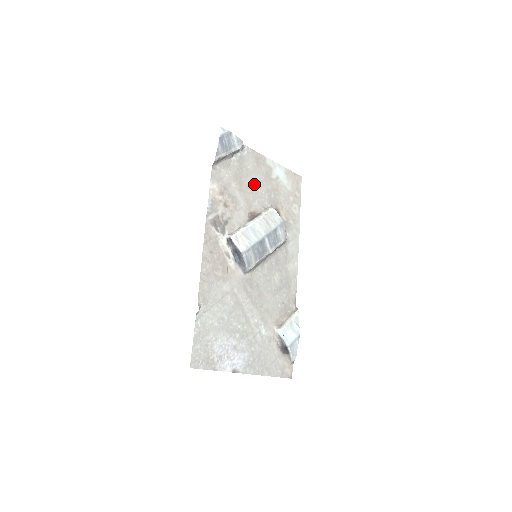
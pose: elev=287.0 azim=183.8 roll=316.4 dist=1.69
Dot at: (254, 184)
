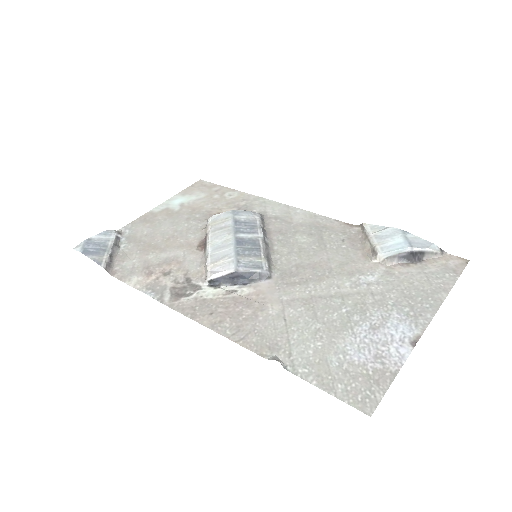
Dot at: (168, 233)
